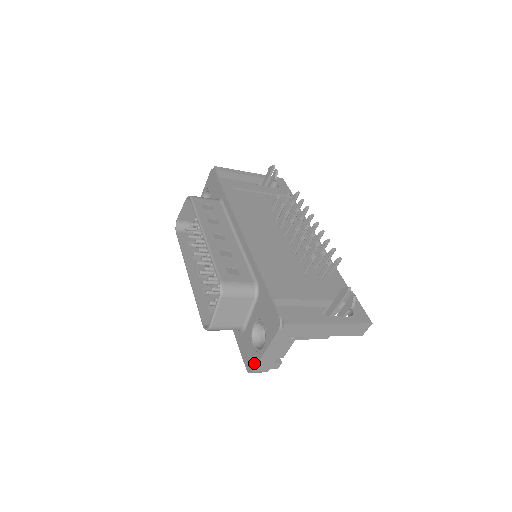
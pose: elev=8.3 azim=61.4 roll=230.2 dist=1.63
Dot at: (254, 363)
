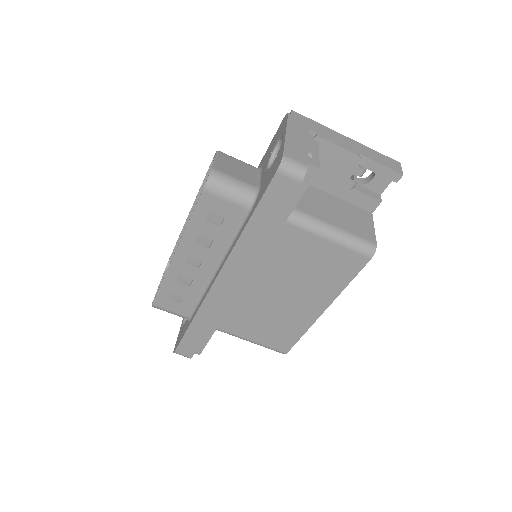
Dot at: (281, 152)
